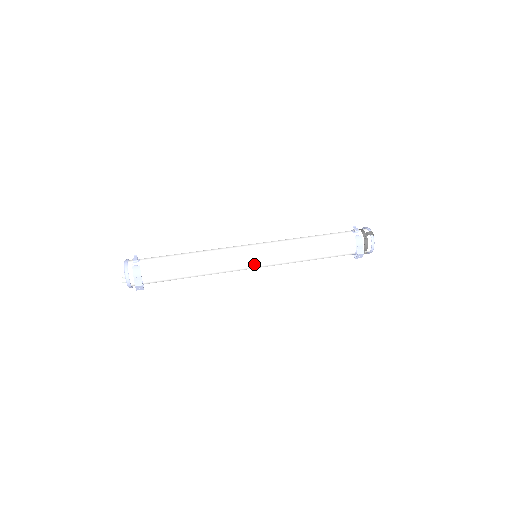
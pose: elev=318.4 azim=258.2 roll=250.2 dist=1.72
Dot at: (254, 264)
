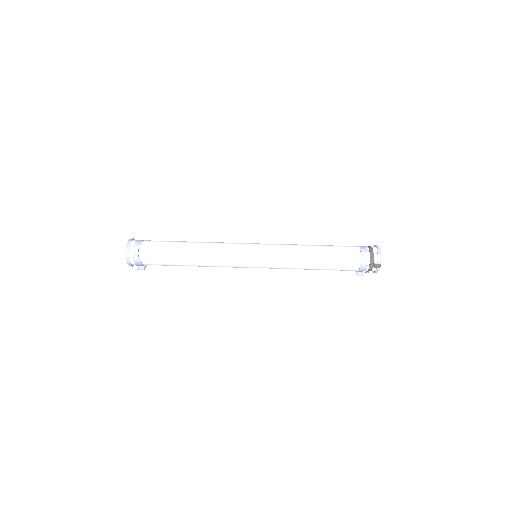
Dot at: occluded
